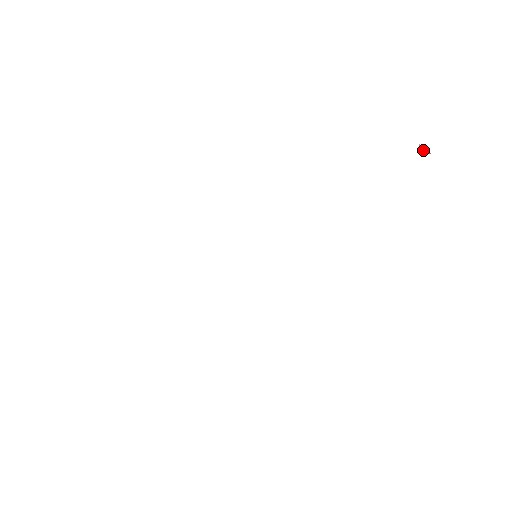
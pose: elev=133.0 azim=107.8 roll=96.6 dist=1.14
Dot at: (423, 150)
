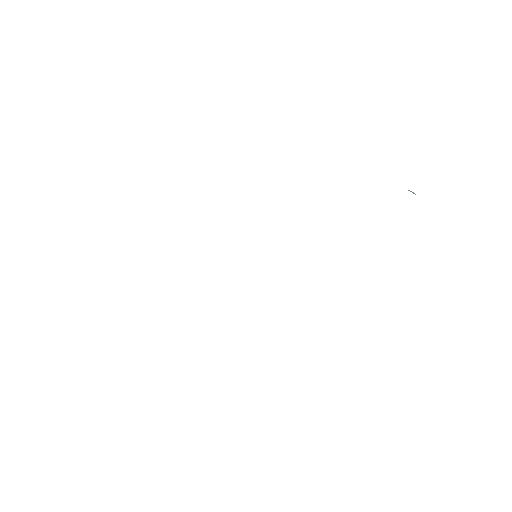
Dot at: (413, 193)
